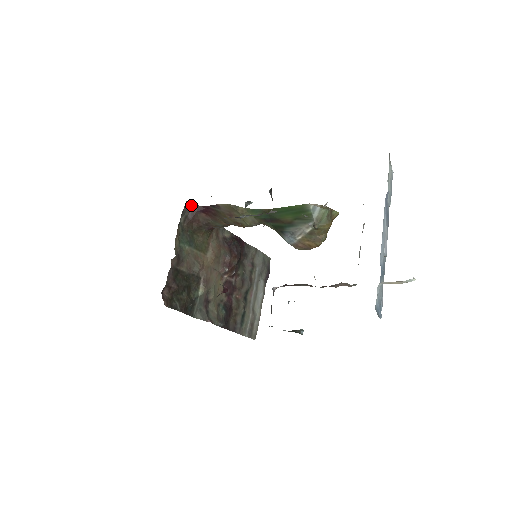
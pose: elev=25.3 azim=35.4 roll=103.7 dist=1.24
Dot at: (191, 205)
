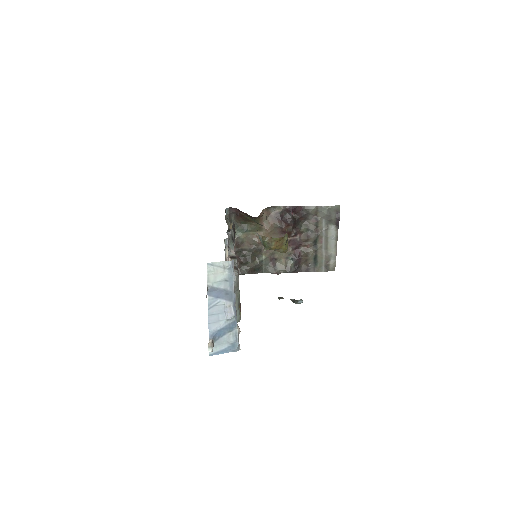
Dot at: (234, 208)
